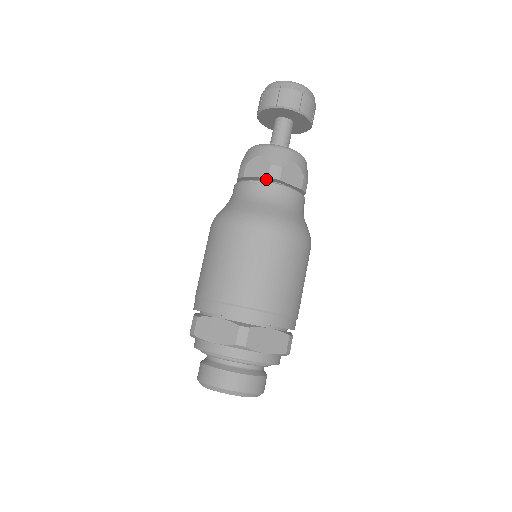
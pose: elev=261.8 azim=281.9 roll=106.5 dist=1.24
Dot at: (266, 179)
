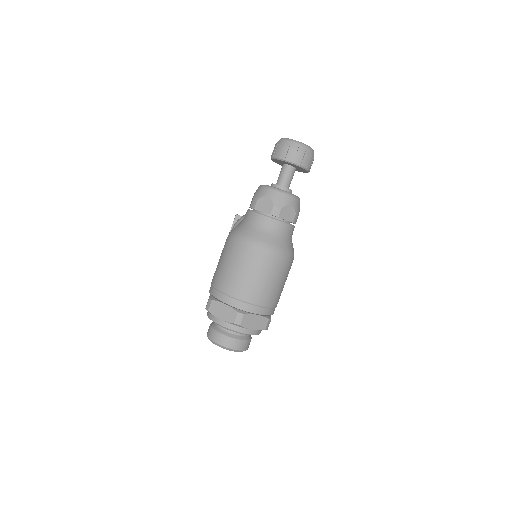
Dot at: (269, 214)
